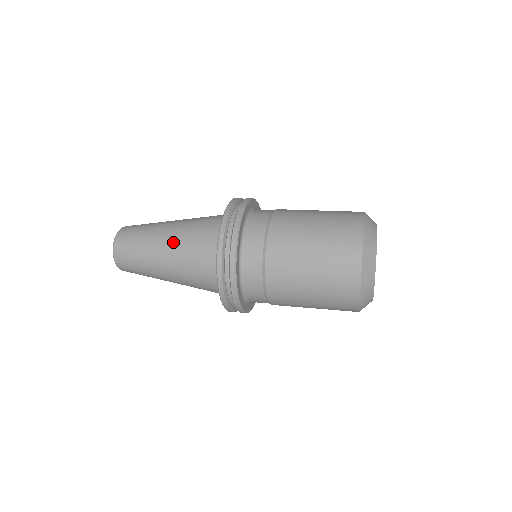
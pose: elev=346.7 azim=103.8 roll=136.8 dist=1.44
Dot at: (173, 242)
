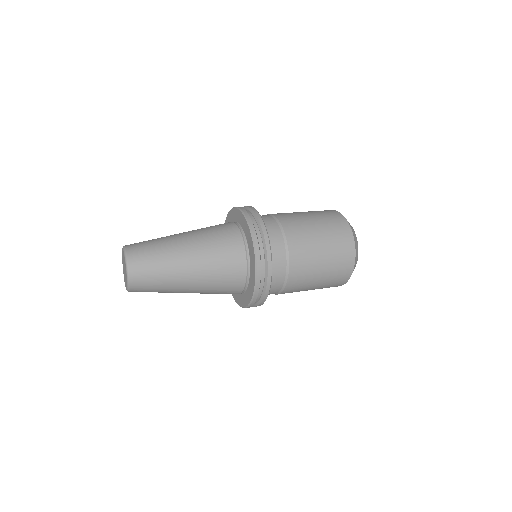
Dot at: (200, 277)
